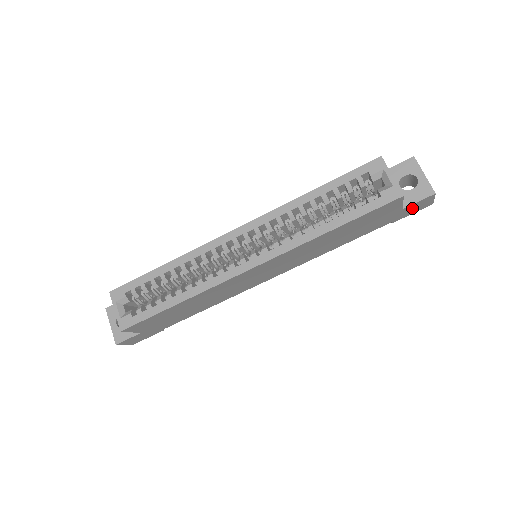
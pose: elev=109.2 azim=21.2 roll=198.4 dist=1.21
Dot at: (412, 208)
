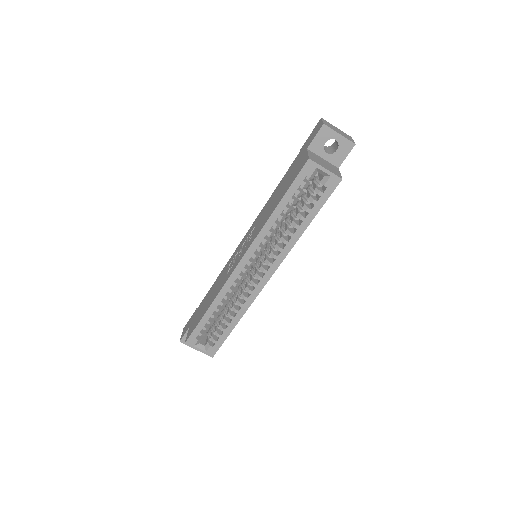
Dot at: occluded
